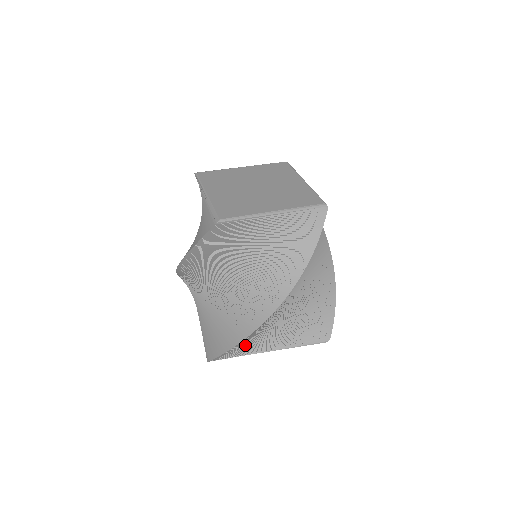
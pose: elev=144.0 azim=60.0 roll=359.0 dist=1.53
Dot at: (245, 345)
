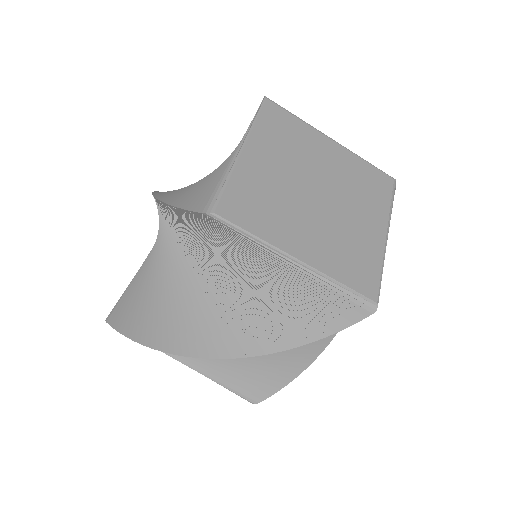
Dot at: occluded
